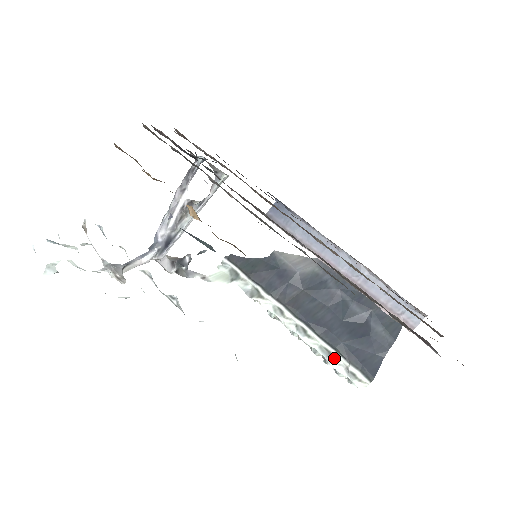
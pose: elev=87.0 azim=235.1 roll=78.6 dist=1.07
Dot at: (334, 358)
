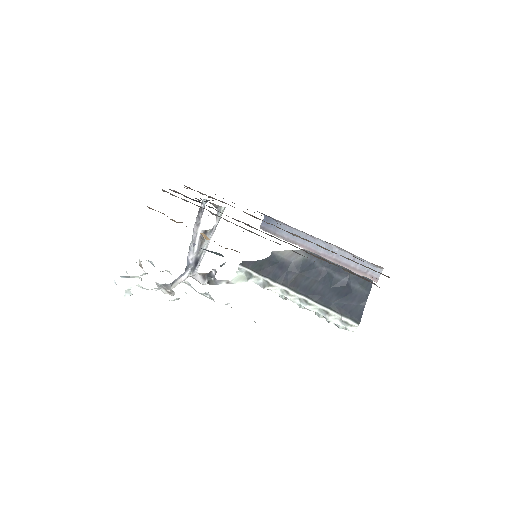
Dot at: (330, 315)
